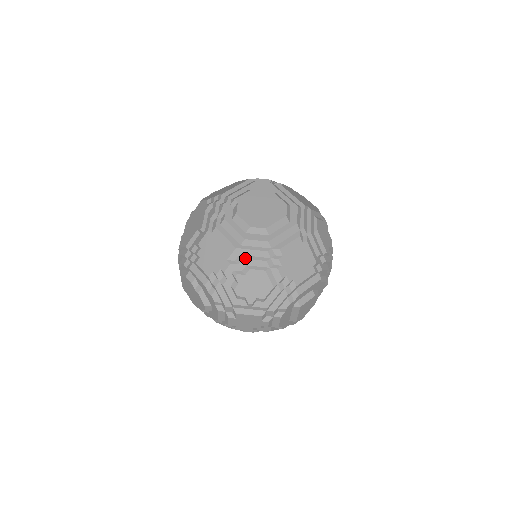
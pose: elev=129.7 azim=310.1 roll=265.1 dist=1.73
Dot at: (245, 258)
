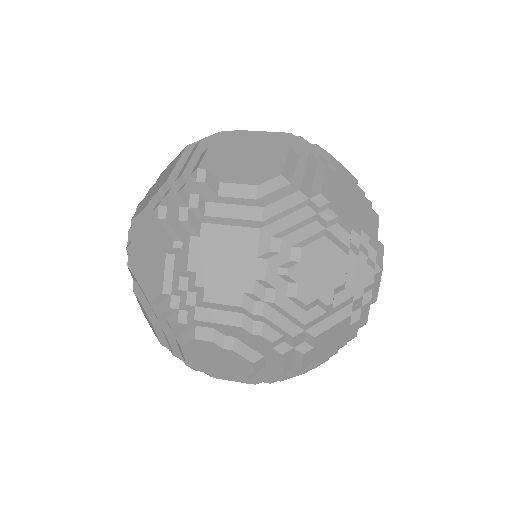
Dot at: (284, 235)
